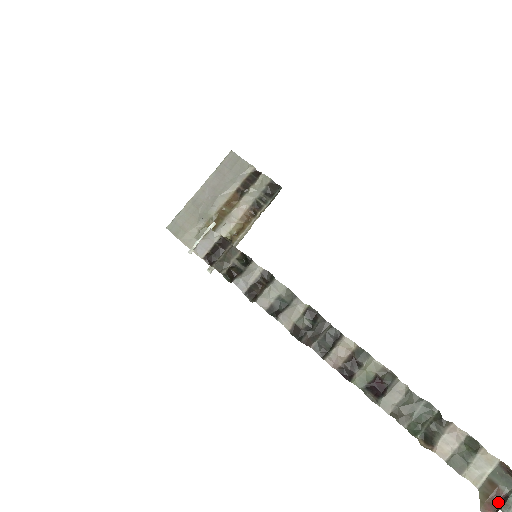
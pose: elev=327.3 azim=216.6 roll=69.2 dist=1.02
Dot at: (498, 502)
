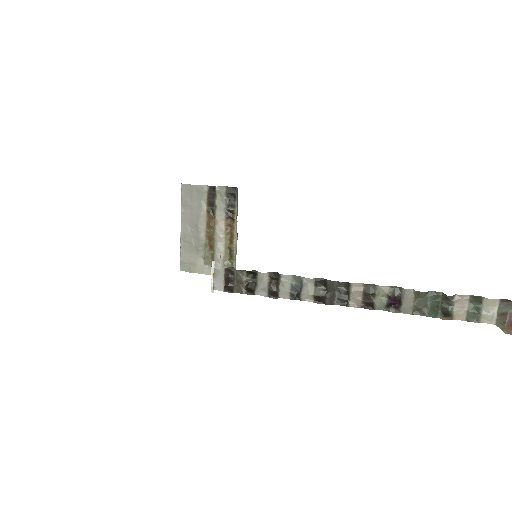
Dot at: out of frame
